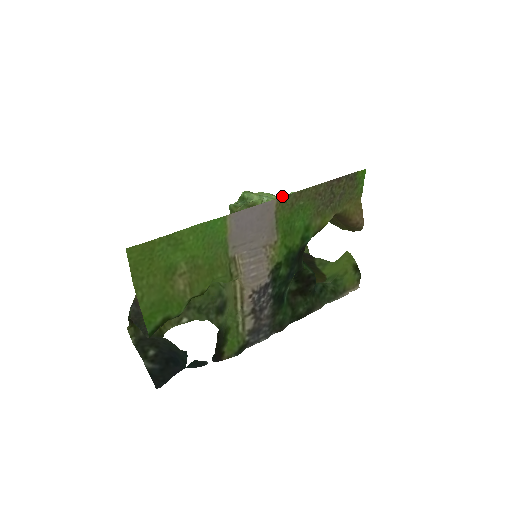
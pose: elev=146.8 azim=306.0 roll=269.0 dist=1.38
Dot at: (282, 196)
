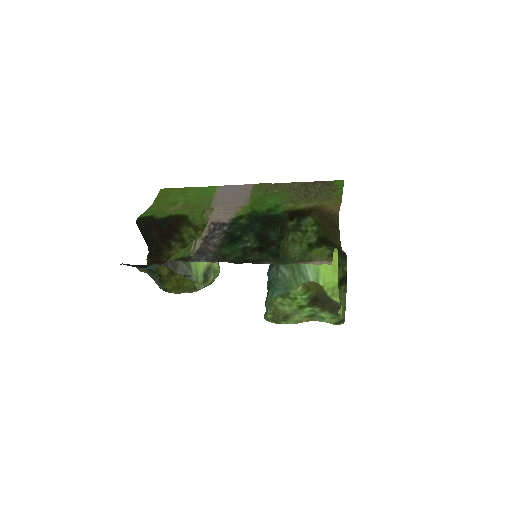
Dot at: occluded
